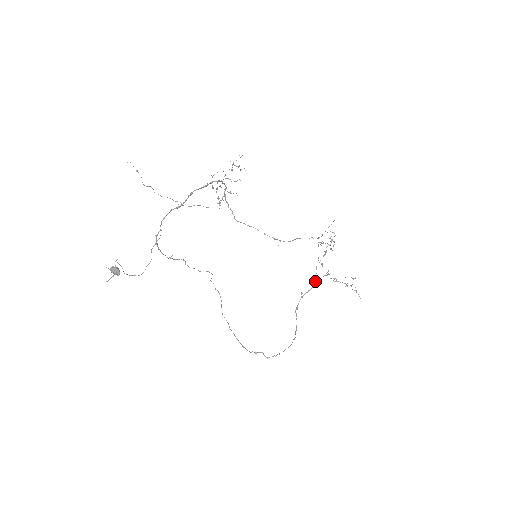
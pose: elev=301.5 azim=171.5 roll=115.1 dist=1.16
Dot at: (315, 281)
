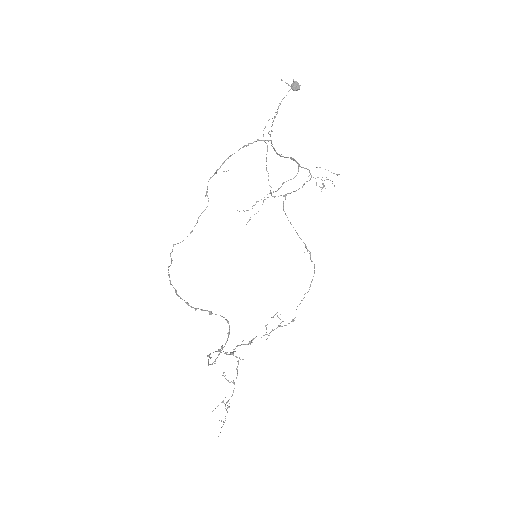
Dot at: (231, 354)
